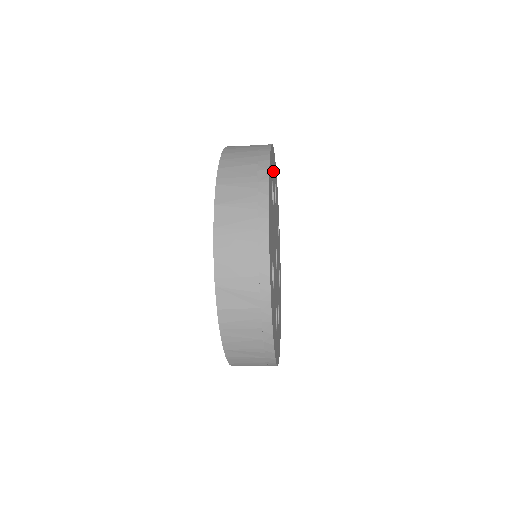
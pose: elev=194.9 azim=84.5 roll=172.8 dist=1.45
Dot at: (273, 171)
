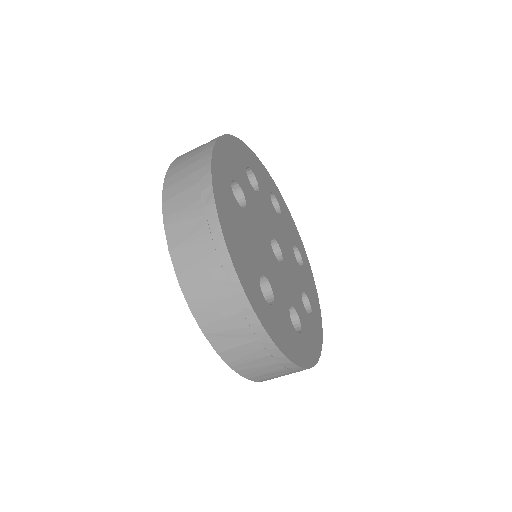
Dot at: (234, 164)
